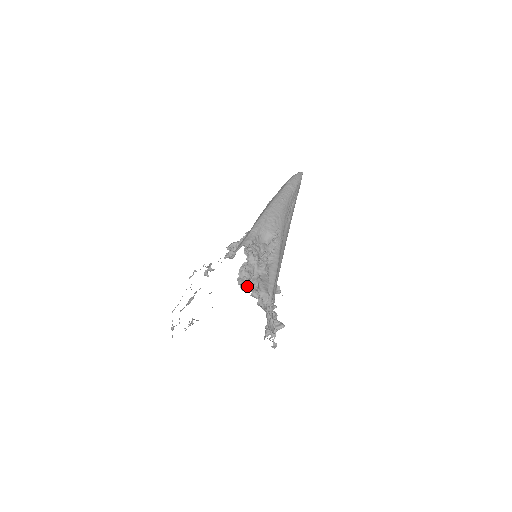
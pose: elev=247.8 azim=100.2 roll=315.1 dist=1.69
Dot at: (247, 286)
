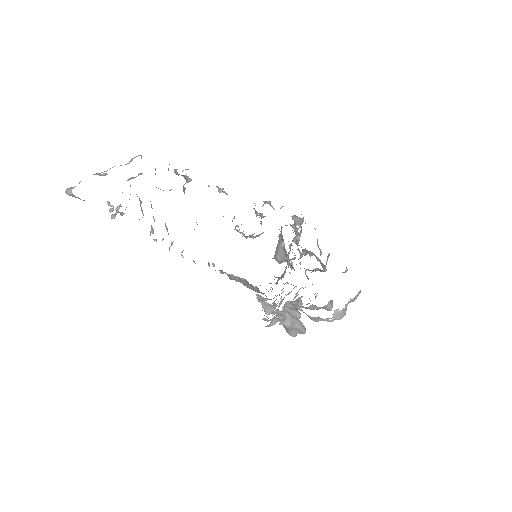
Dot at: occluded
